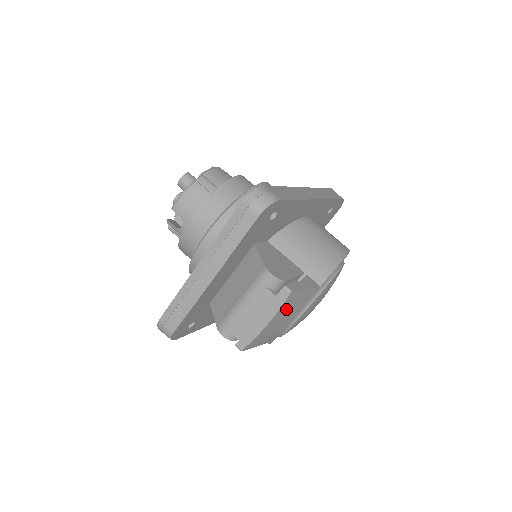
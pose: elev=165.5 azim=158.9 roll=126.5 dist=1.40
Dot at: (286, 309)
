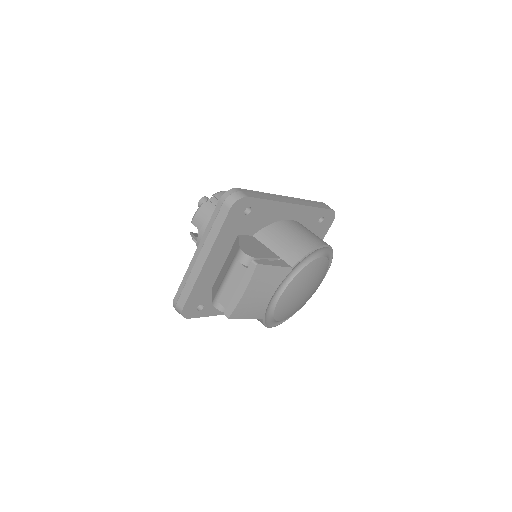
Dot at: (259, 282)
